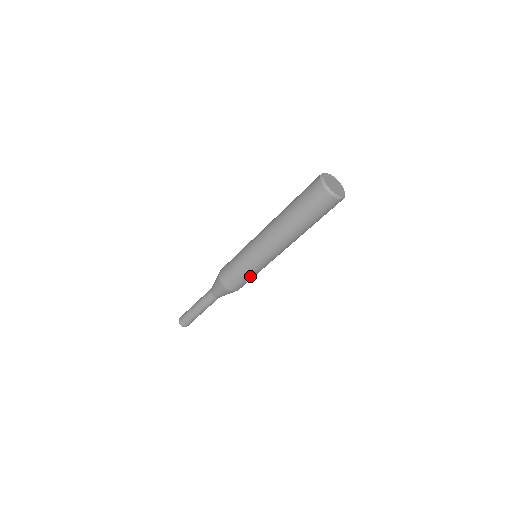
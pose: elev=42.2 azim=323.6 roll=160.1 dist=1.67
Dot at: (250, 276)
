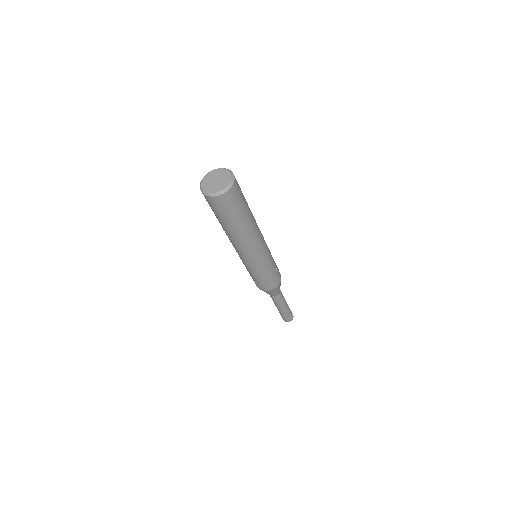
Dot at: (273, 266)
